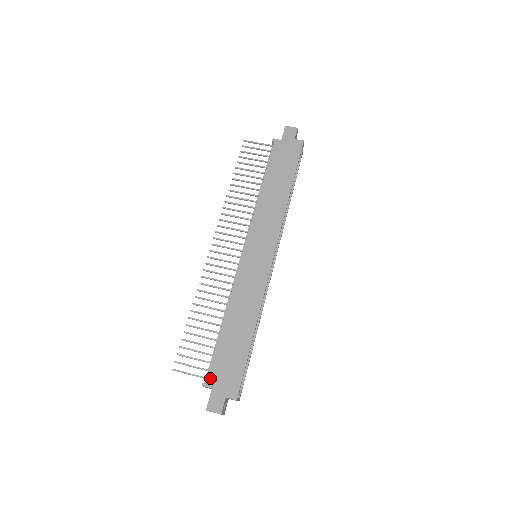
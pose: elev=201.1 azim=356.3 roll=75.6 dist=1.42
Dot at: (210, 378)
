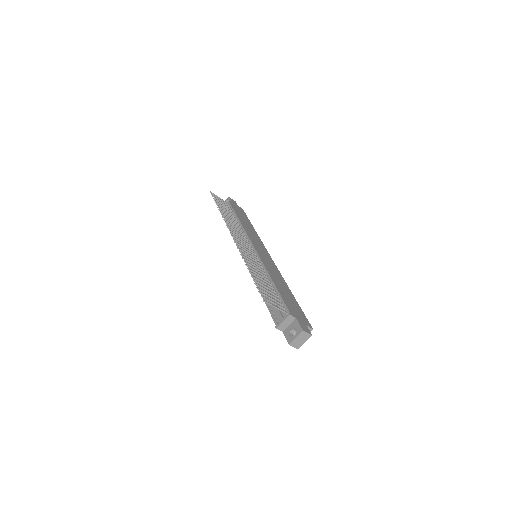
Dot at: (291, 311)
